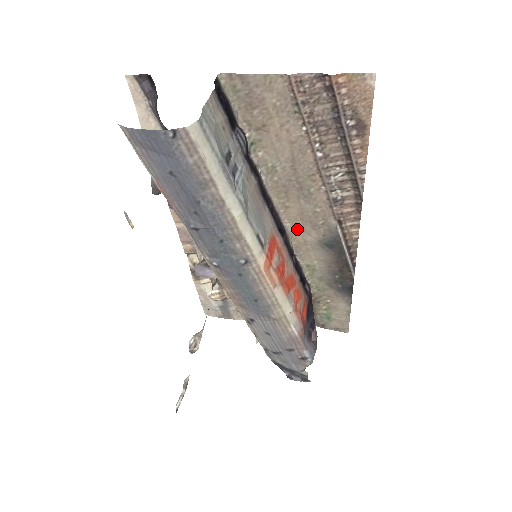
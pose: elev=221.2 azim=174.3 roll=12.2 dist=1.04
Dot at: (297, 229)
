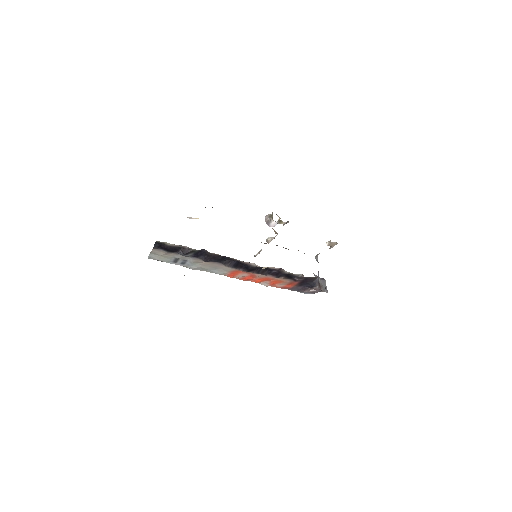
Dot at: occluded
